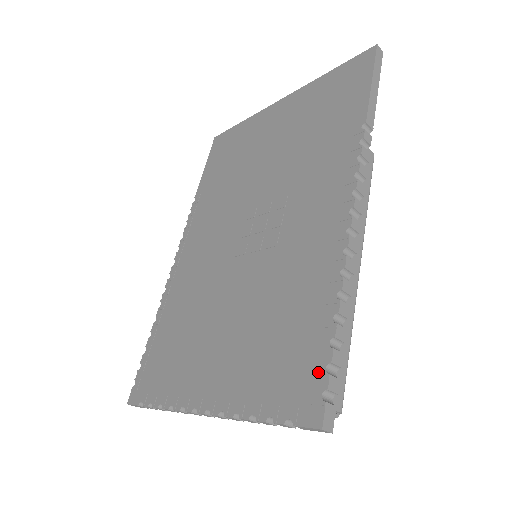
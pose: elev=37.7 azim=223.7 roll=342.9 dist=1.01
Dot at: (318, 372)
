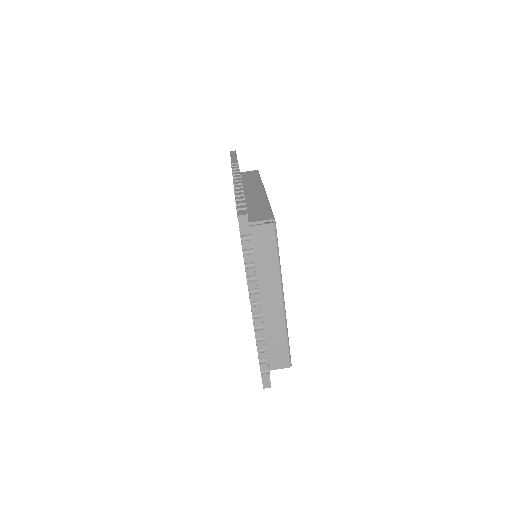
Dot at: occluded
